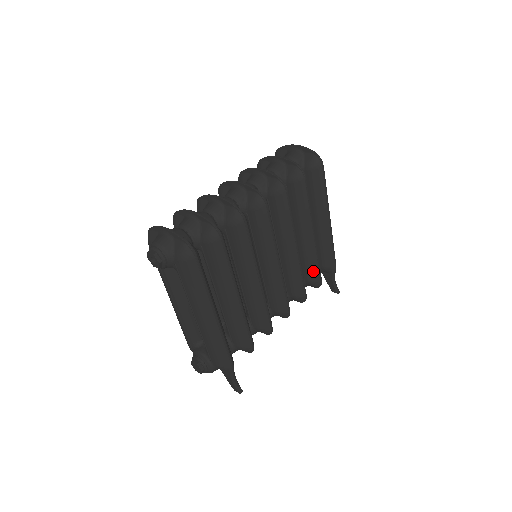
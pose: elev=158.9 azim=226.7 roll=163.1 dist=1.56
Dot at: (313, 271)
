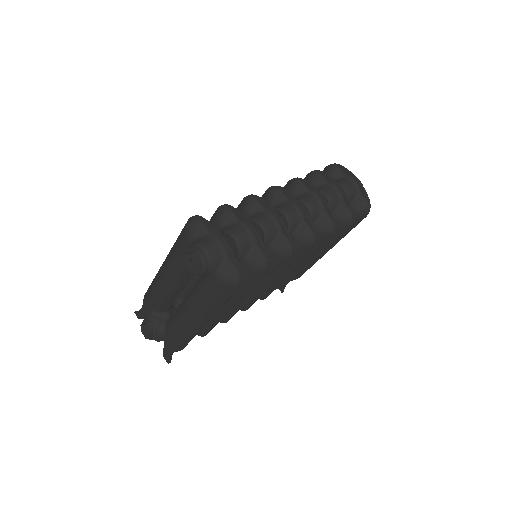
Dot at: occluded
